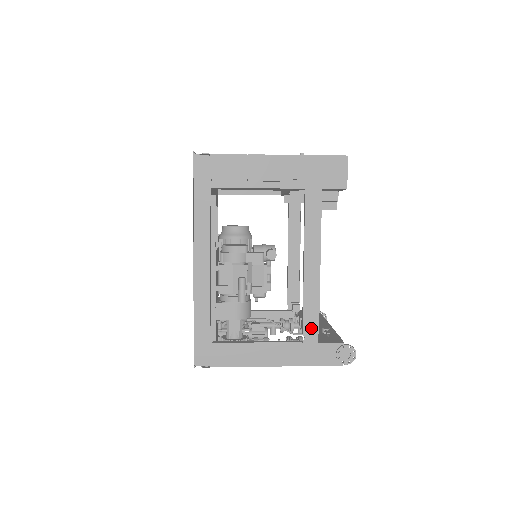
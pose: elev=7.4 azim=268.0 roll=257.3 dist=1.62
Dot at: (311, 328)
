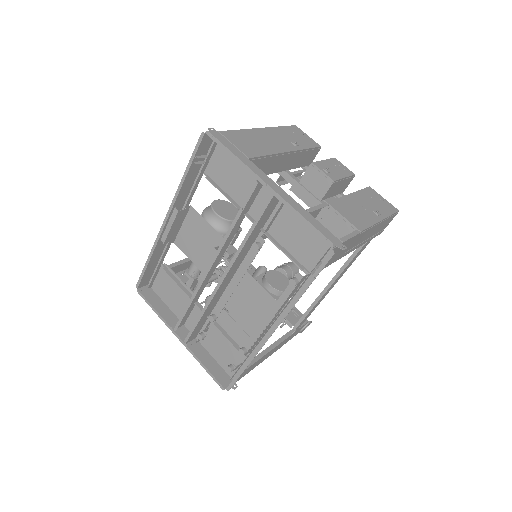
Dot at: (301, 324)
